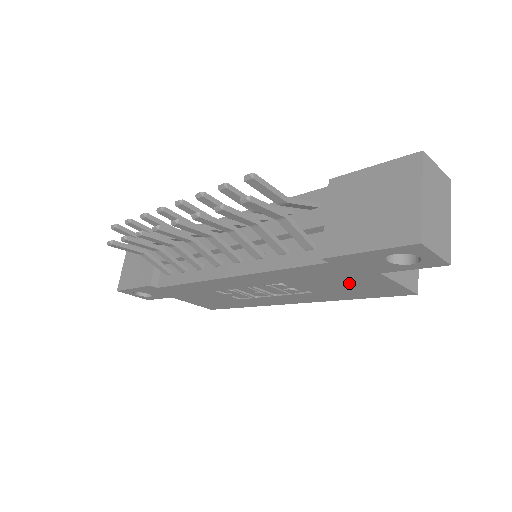
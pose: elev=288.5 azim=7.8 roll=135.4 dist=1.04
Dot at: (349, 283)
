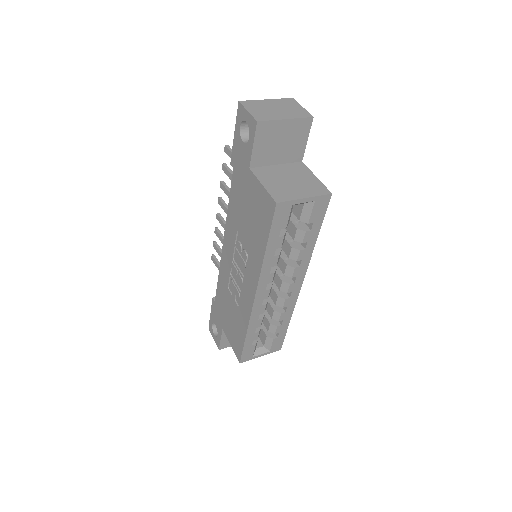
Dot at: (250, 206)
